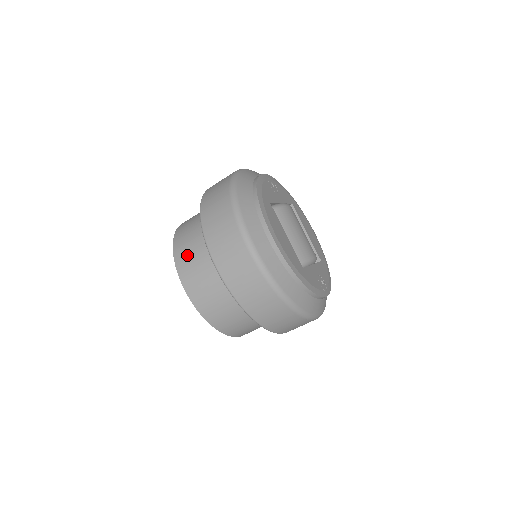
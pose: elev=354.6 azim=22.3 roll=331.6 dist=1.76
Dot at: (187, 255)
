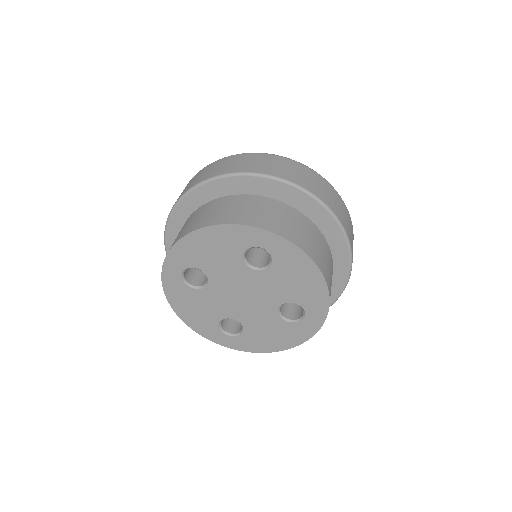
Dot at: (238, 212)
